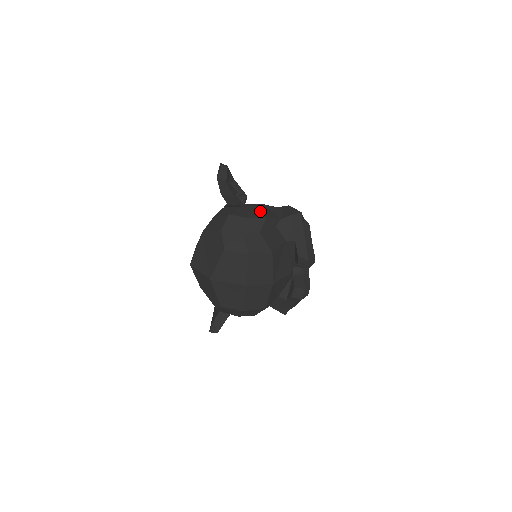
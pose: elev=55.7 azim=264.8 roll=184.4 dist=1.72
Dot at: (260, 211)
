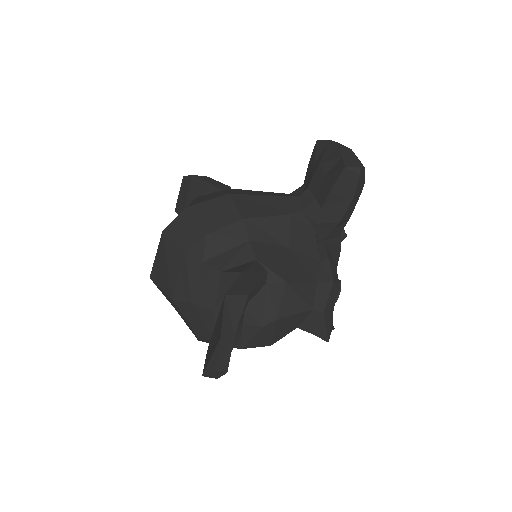
Dot at: (267, 337)
